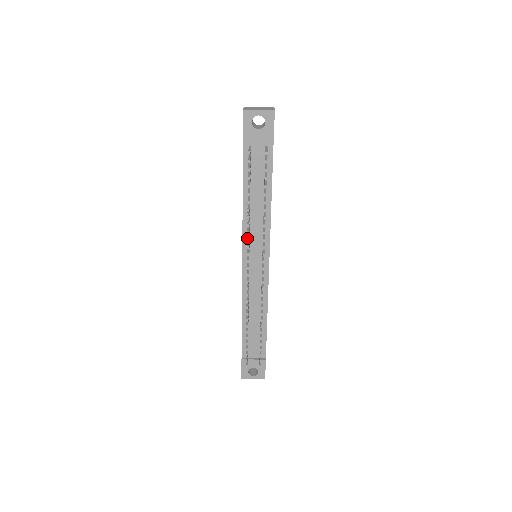
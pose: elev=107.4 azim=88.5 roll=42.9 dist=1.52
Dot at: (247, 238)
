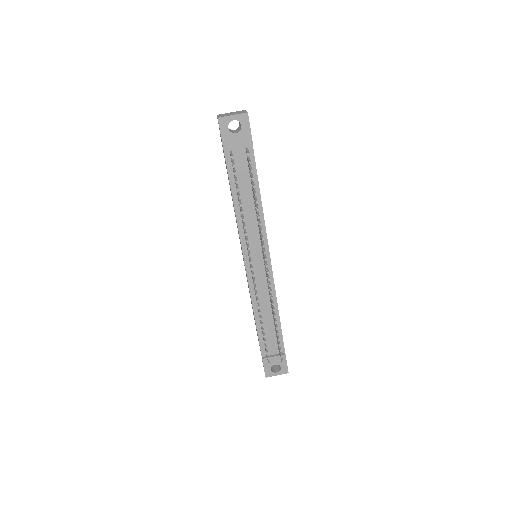
Dot at: (246, 240)
